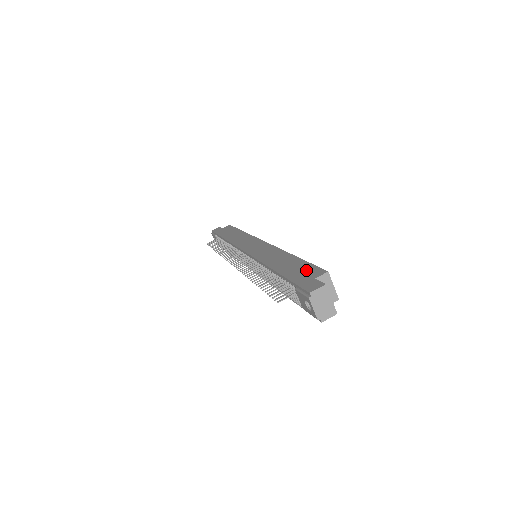
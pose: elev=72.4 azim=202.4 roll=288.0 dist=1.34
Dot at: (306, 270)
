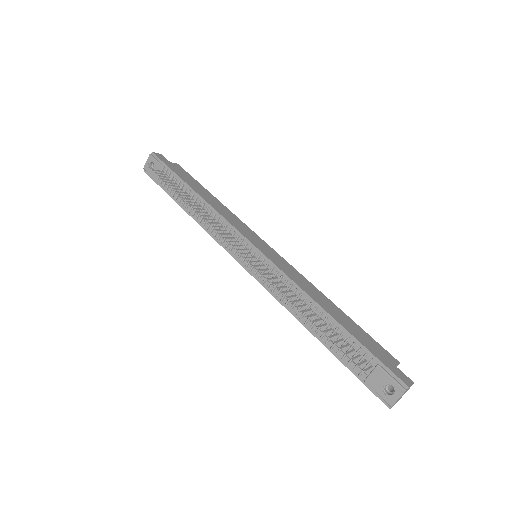
Dot at: (375, 345)
